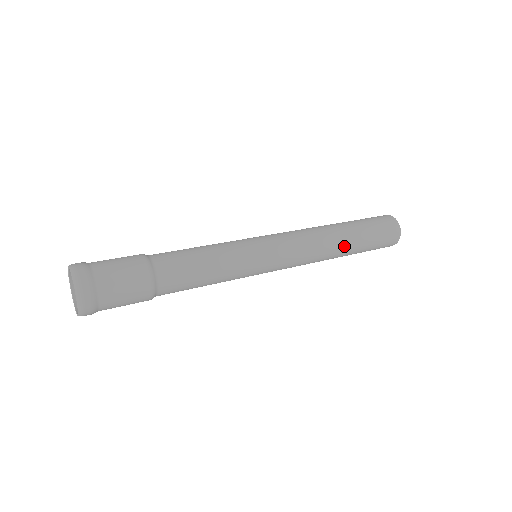
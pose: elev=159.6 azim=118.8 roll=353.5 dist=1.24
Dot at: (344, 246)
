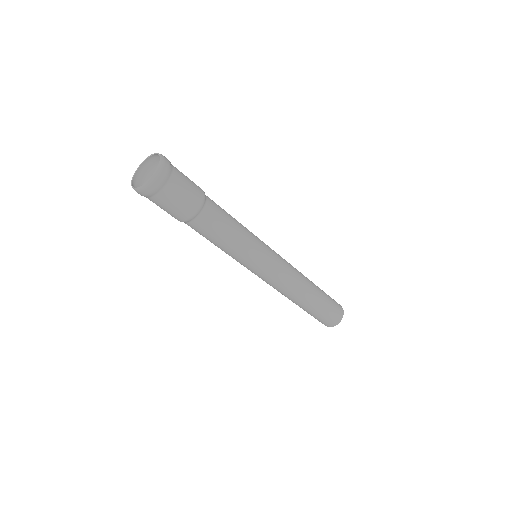
Dot at: (311, 283)
